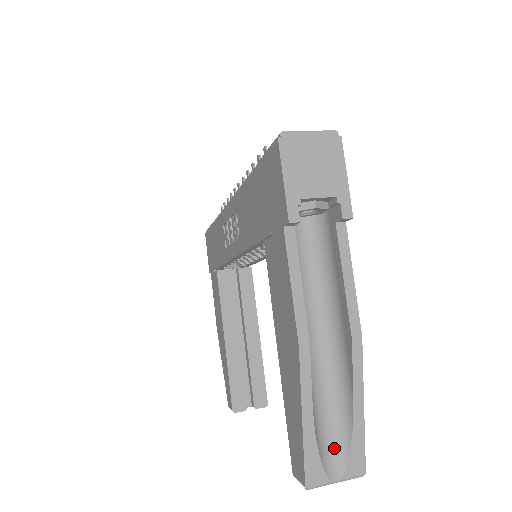
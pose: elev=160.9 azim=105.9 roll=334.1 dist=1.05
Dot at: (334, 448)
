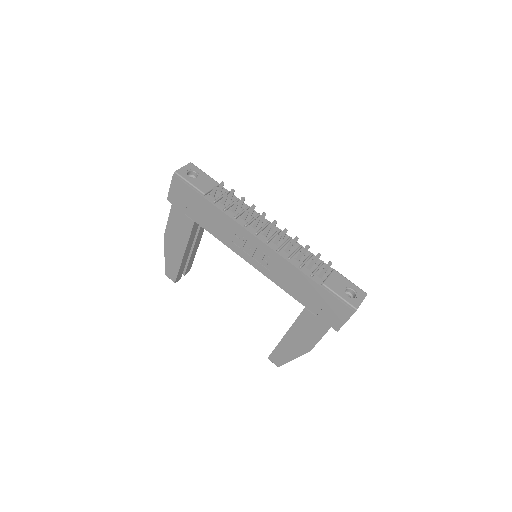
Dot at: occluded
